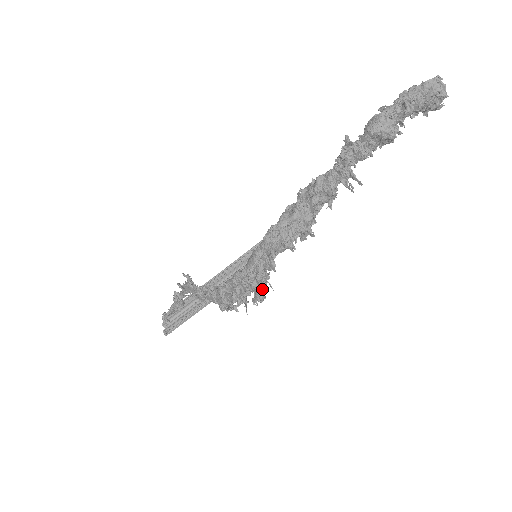
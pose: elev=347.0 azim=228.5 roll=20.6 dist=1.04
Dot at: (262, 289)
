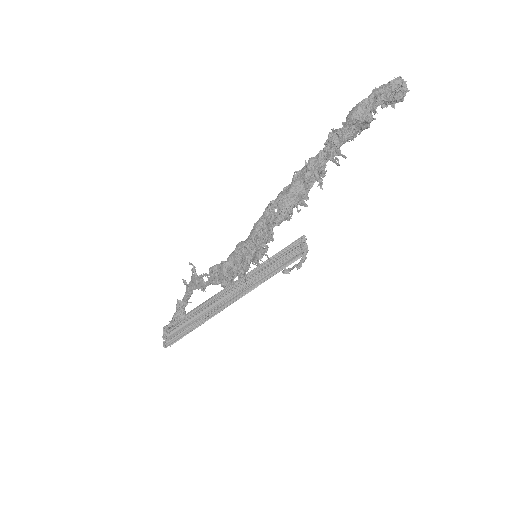
Dot at: (261, 248)
